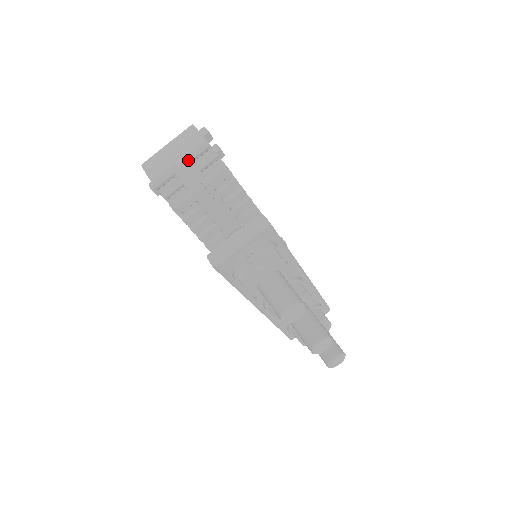
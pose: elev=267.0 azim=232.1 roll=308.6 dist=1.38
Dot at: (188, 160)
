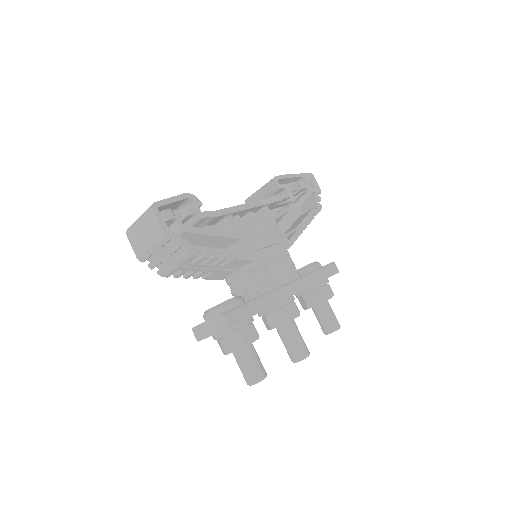
Dot at: (157, 248)
